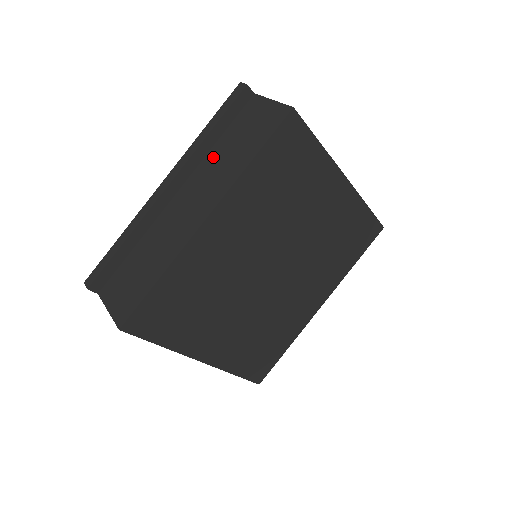
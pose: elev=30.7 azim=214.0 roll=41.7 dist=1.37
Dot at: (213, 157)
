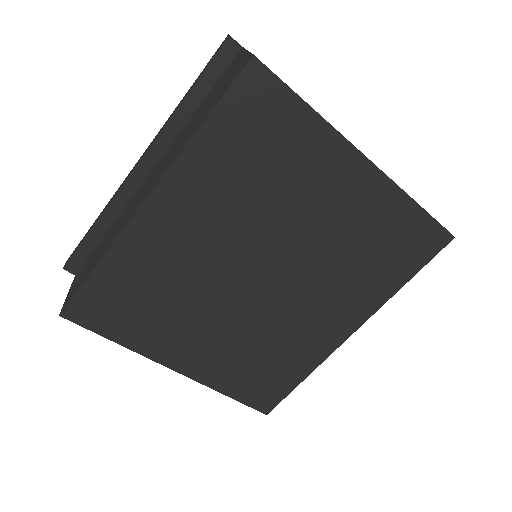
Dot at: (185, 128)
